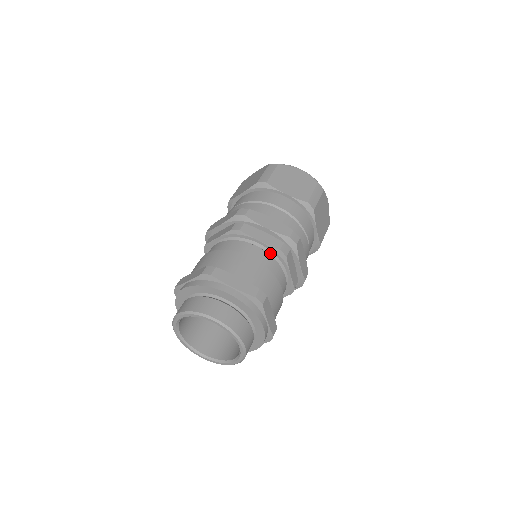
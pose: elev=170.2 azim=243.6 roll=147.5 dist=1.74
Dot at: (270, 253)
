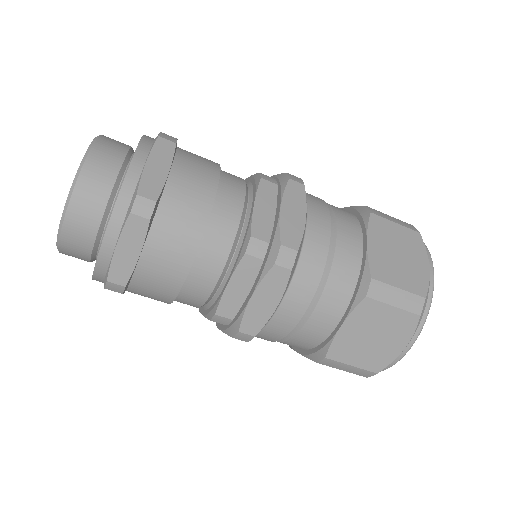
Dot at: (244, 231)
